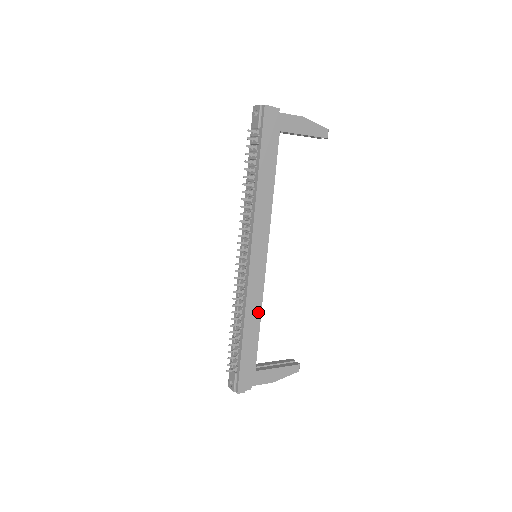
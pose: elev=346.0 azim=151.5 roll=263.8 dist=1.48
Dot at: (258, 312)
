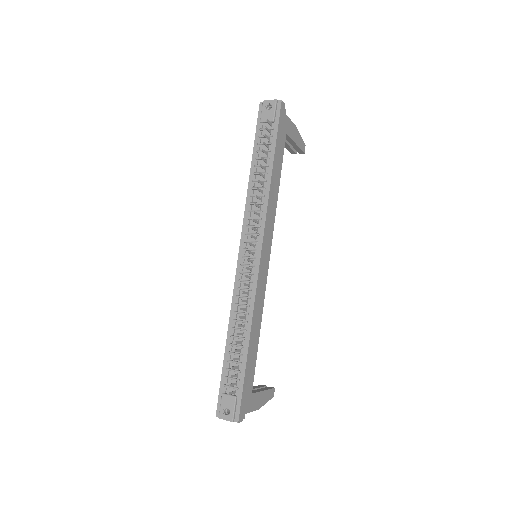
Dot at: (260, 319)
